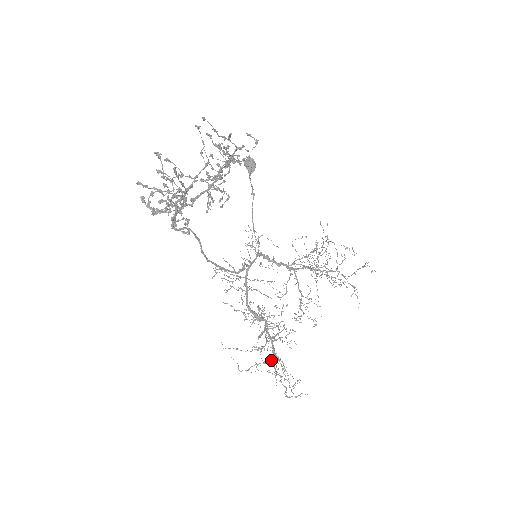
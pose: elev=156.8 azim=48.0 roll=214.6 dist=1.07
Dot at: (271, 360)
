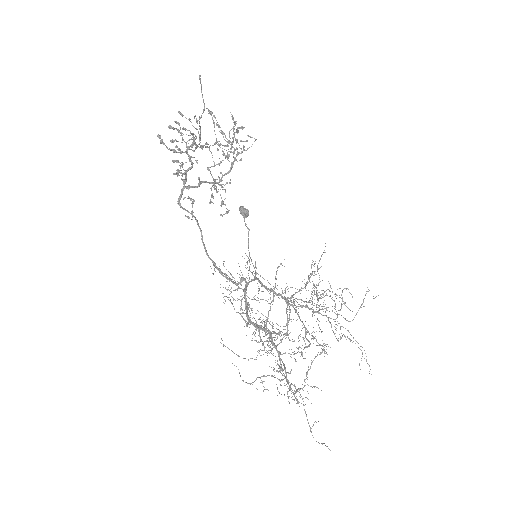
Dot at: (281, 368)
